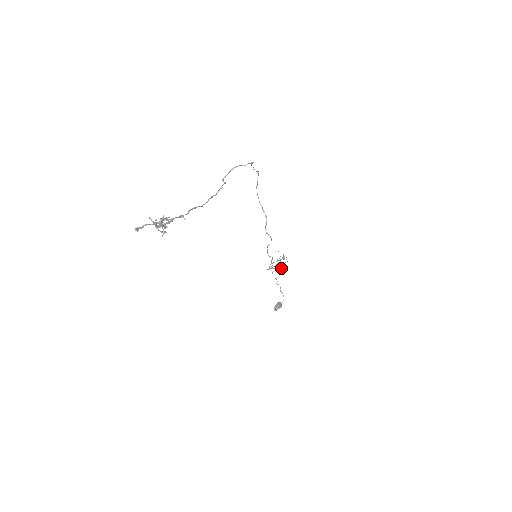
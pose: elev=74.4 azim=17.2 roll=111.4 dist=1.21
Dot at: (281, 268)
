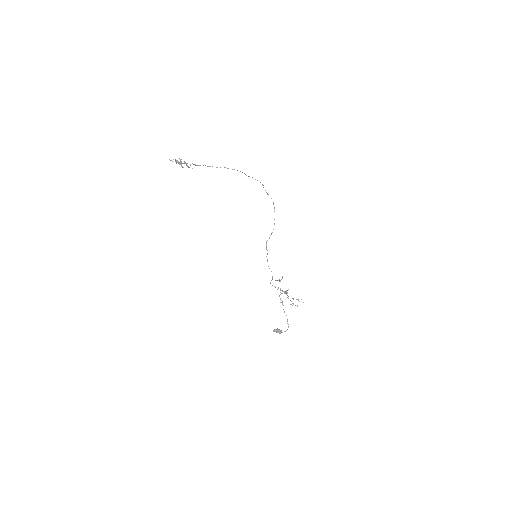
Dot at: occluded
